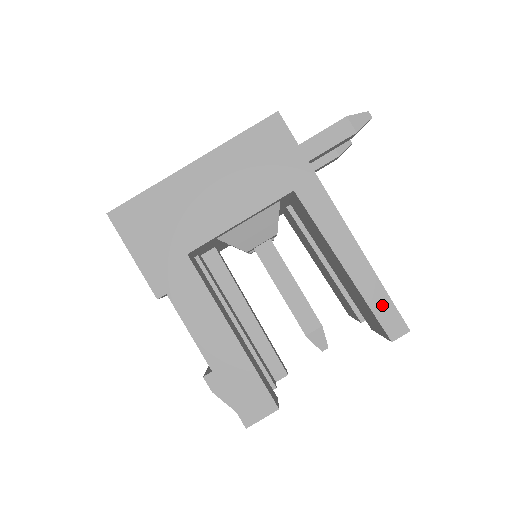
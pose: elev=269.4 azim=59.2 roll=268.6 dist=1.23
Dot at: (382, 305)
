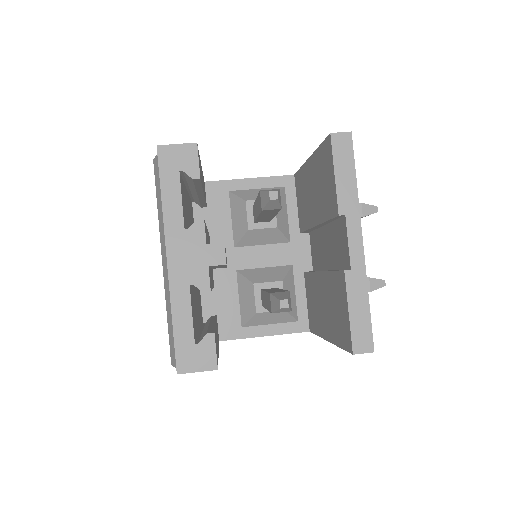
Dot at: occluded
